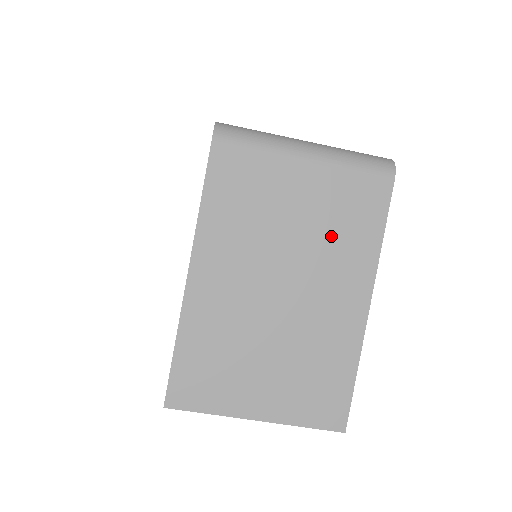
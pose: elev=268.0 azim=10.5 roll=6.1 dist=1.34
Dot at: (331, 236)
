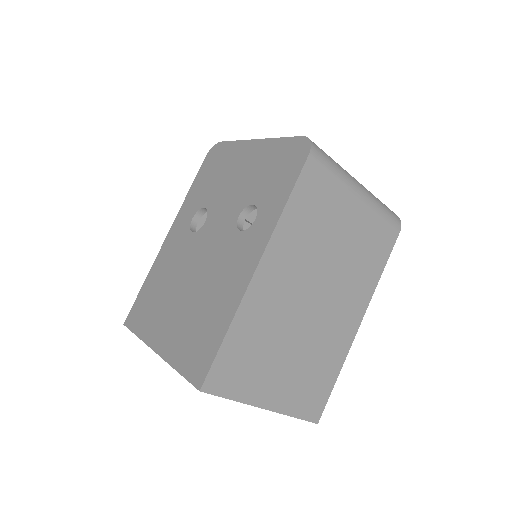
Dot at: (356, 263)
